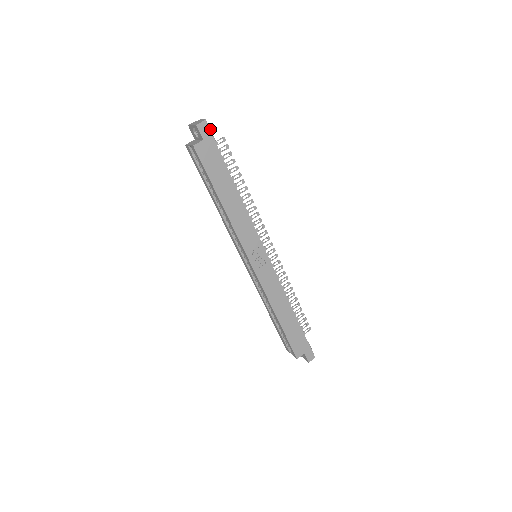
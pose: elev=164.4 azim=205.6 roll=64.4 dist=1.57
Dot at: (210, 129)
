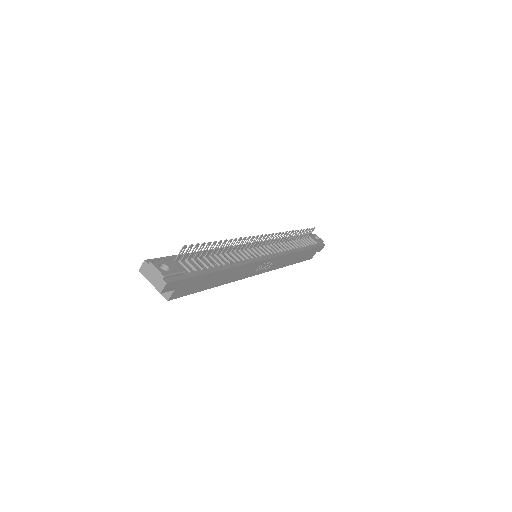
Dot at: (173, 274)
